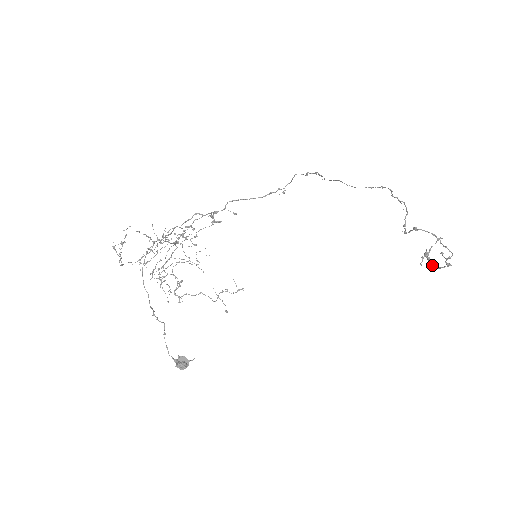
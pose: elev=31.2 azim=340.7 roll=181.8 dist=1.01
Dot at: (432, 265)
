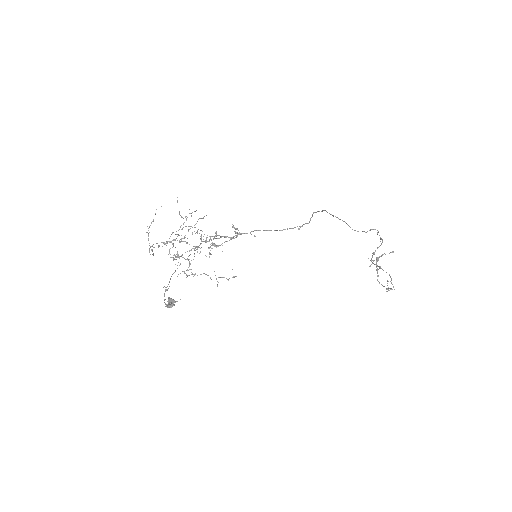
Dot at: (377, 276)
